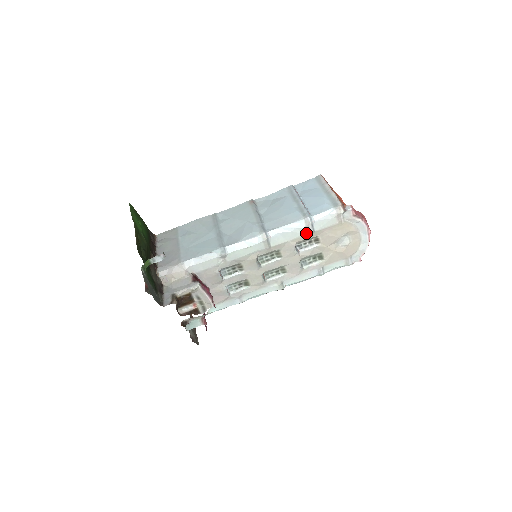
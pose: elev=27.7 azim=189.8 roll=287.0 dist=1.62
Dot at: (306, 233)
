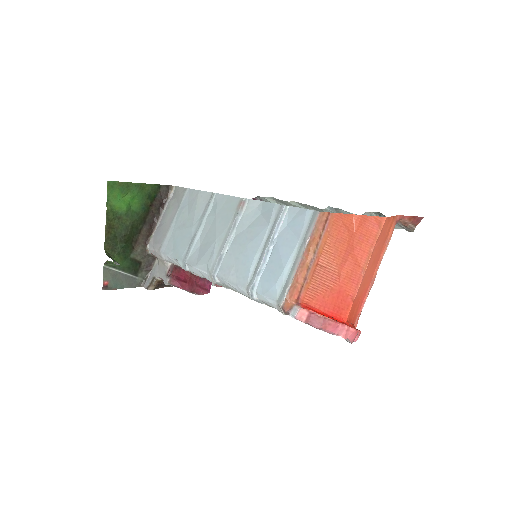
Dot at: occluded
